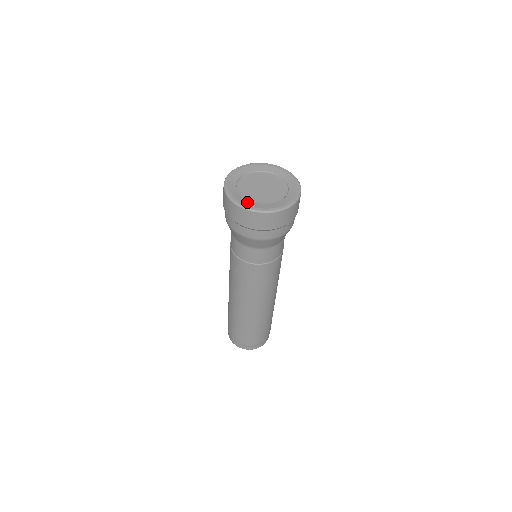
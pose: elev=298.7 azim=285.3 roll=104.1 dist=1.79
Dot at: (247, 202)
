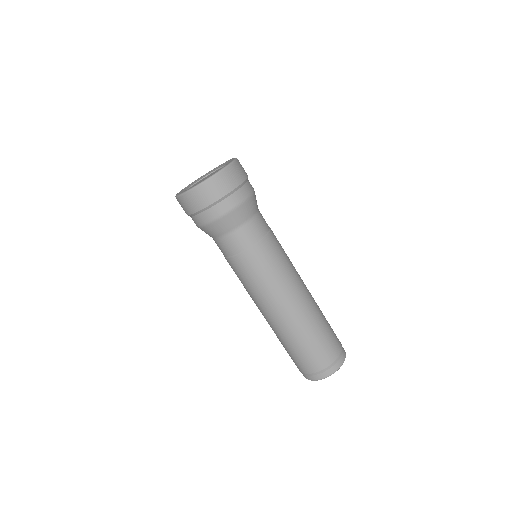
Dot at: occluded
